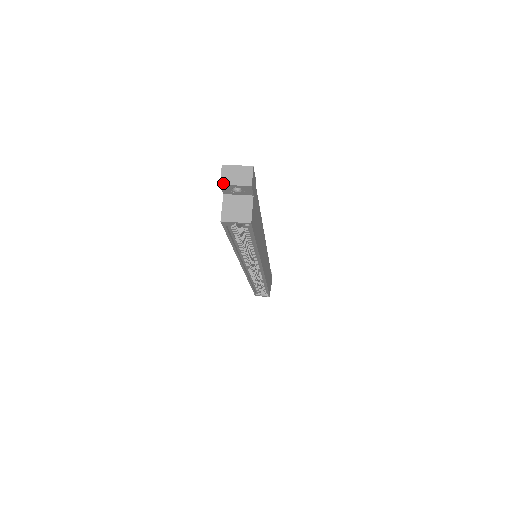
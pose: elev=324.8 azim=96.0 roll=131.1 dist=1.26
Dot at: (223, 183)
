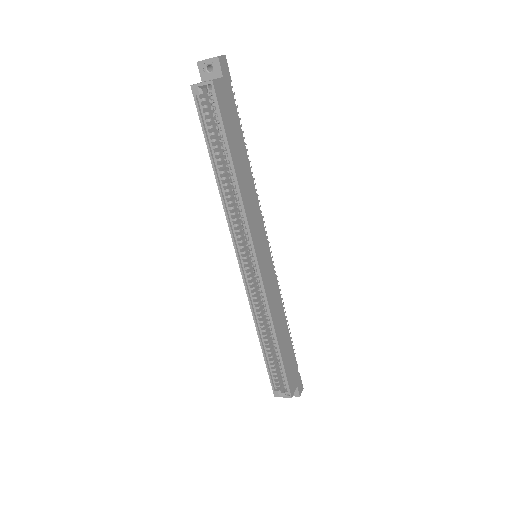
Dot at: (199, 61)
